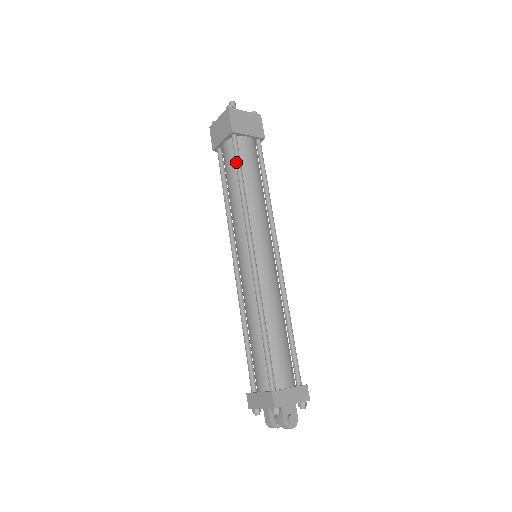
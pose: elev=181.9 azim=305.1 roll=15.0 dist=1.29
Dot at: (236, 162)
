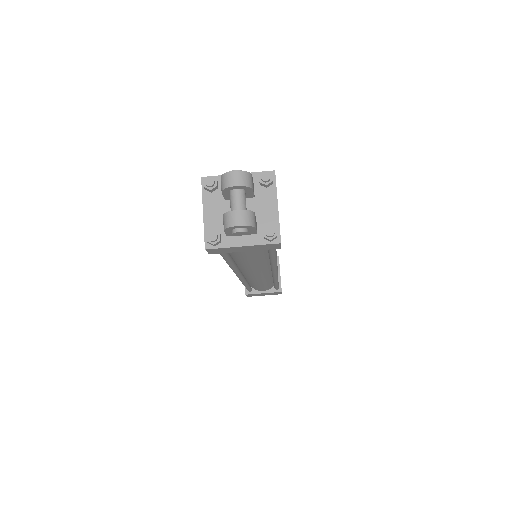
Dot at: occluded
